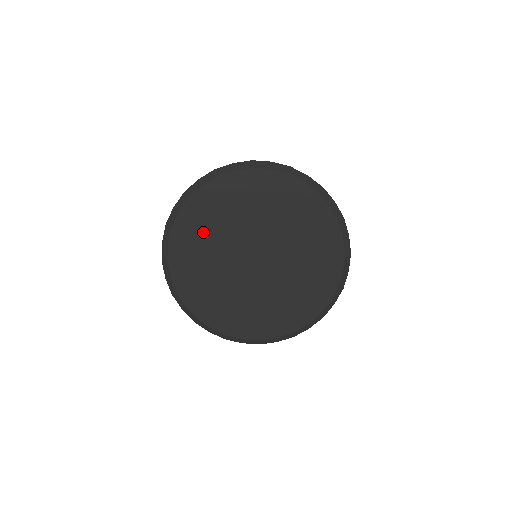
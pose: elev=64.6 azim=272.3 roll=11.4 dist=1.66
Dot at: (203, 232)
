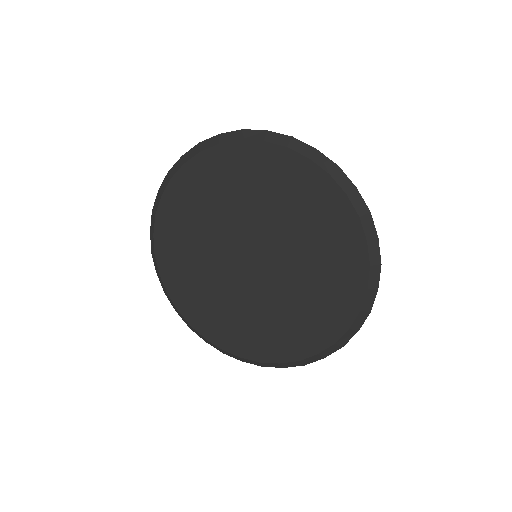
Dot at: (185, 248)
